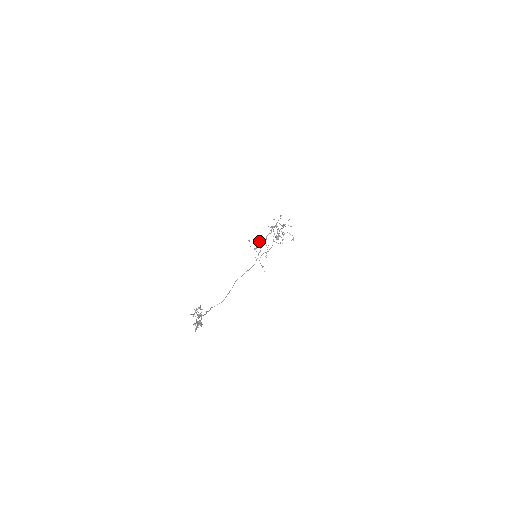
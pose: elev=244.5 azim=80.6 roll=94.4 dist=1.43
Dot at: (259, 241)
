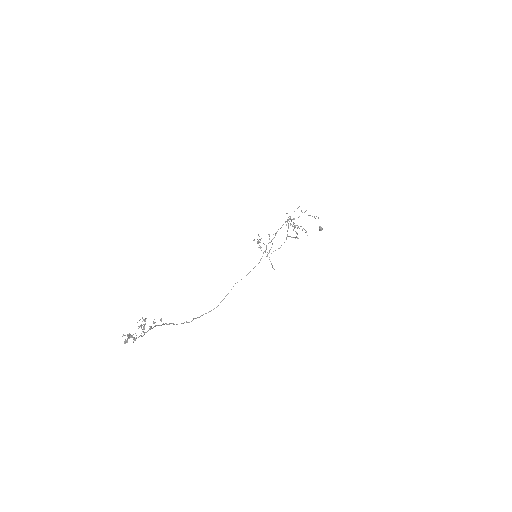
Dot at: (260, 240)
